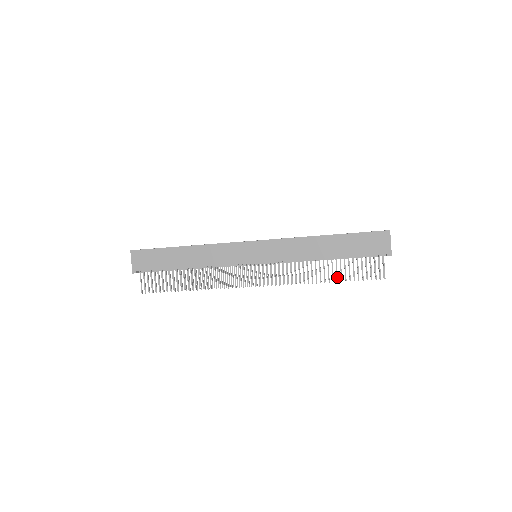
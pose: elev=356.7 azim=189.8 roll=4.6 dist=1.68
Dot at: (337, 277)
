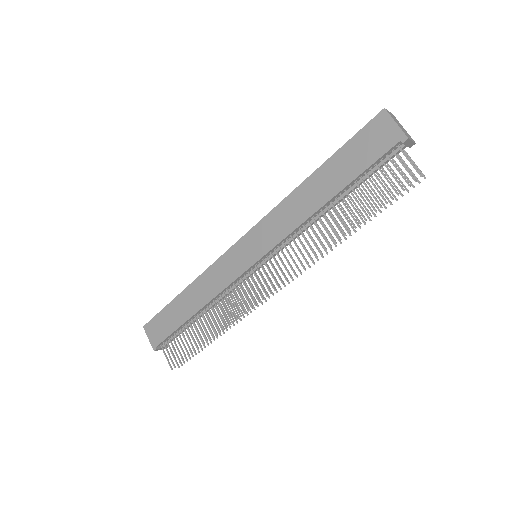
Dot at: (356, 218)
